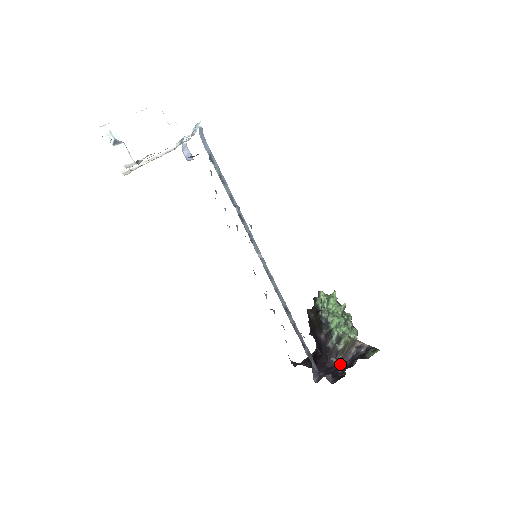
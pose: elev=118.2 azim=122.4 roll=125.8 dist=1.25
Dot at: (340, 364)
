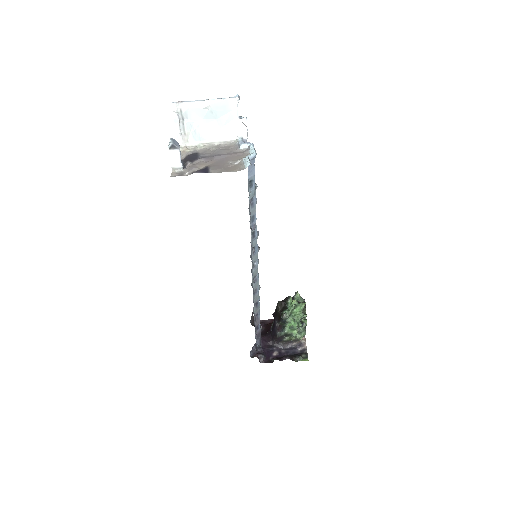
Dot at: (278, 348)
